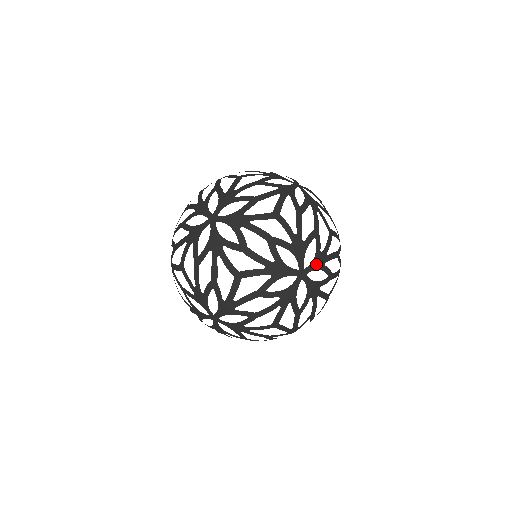
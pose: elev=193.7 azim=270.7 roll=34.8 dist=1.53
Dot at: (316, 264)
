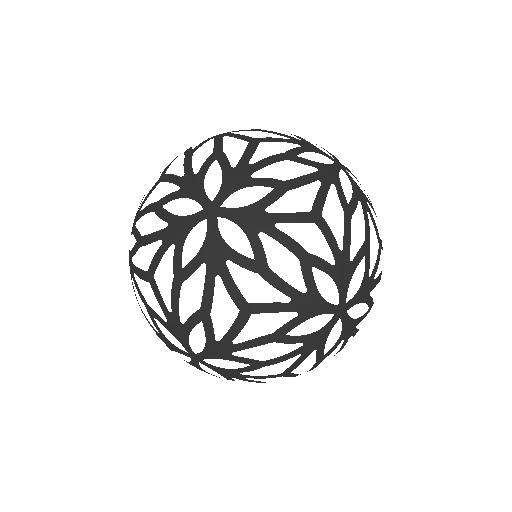
Dot at: (231, 185)
